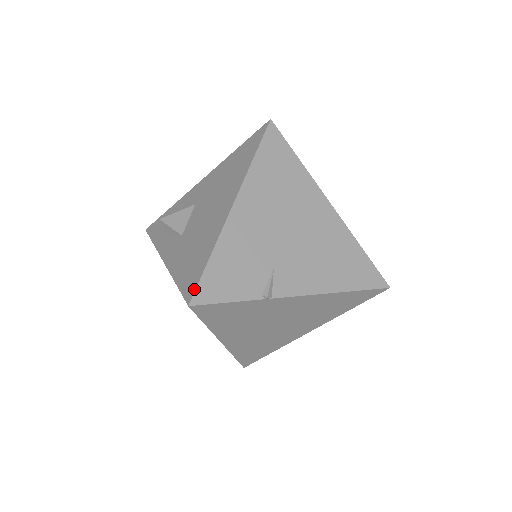
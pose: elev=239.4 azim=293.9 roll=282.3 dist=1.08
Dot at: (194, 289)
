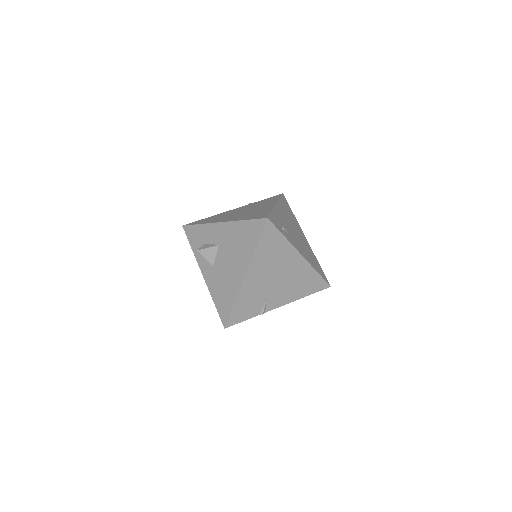
Dot at: (227, 321)
